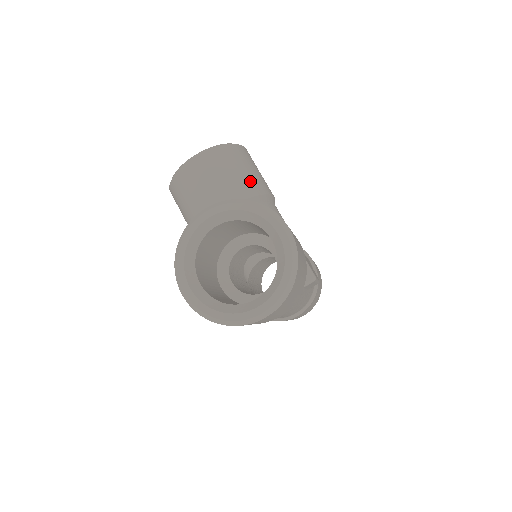
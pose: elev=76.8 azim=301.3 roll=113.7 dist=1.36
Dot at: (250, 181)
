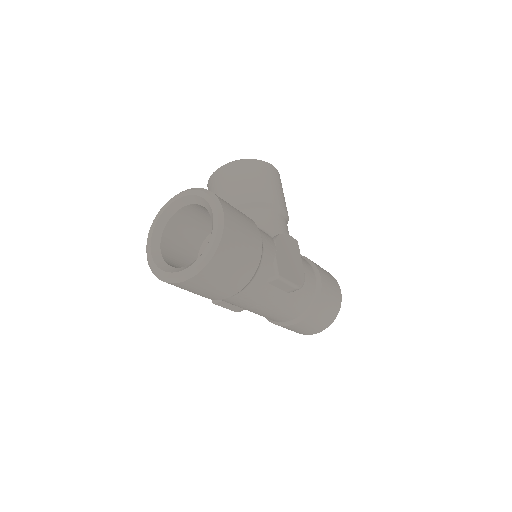
Dot at: (258, 190)
